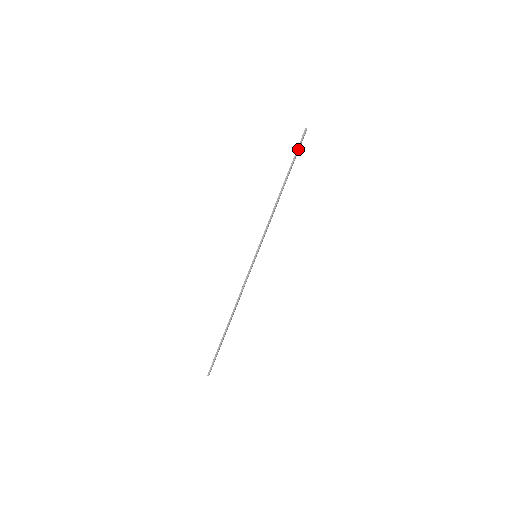
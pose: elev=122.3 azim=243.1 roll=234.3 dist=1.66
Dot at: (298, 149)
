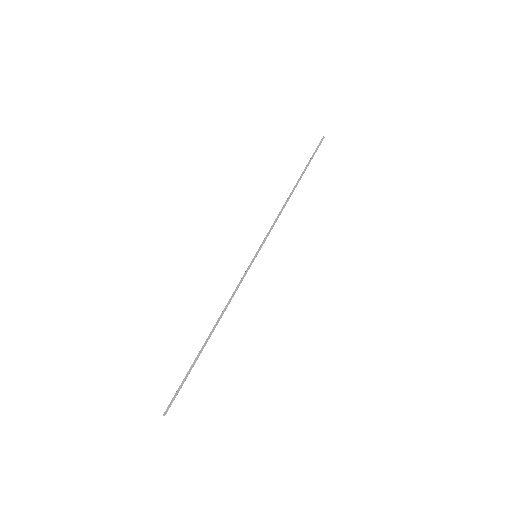
Dot at: occluded
